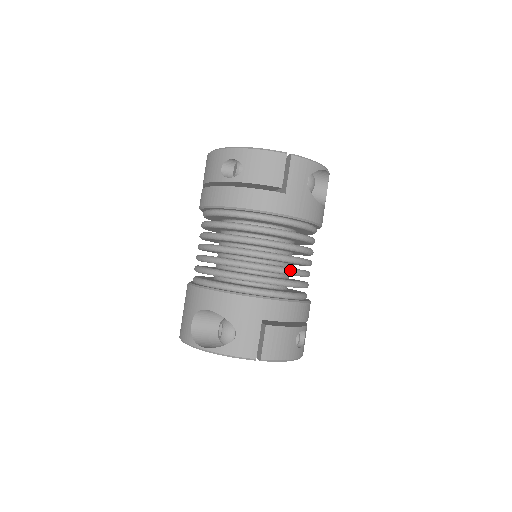
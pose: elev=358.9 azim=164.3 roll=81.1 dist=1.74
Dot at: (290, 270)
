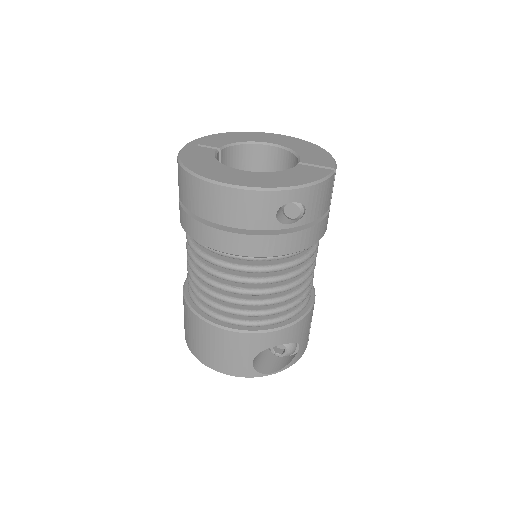
Dot at: occluded
